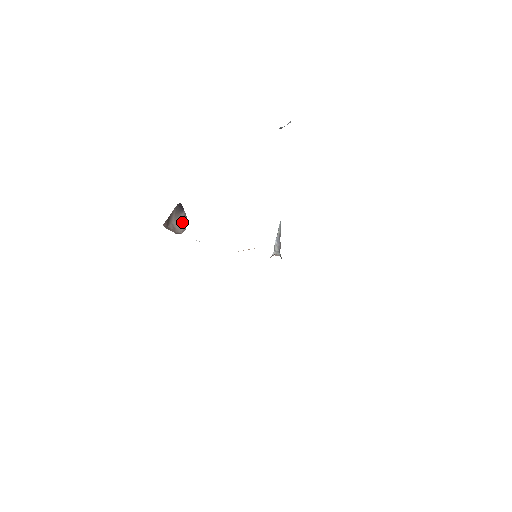
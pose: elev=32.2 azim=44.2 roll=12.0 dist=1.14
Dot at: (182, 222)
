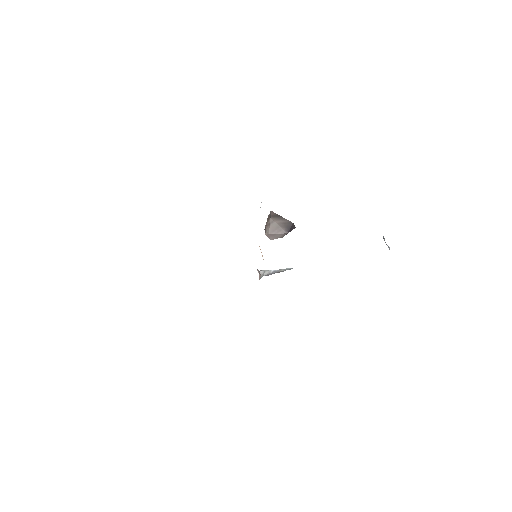
Dot at: (277, 232)
